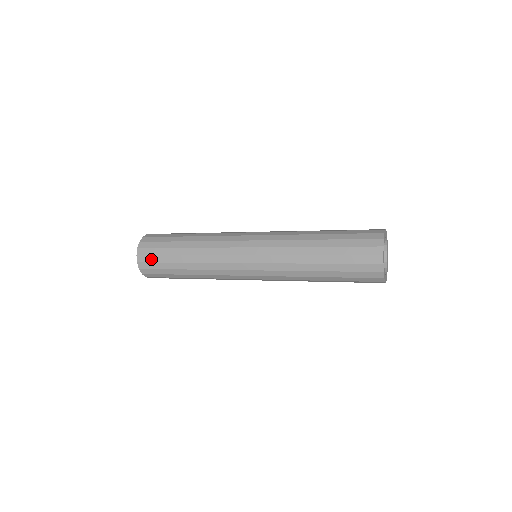
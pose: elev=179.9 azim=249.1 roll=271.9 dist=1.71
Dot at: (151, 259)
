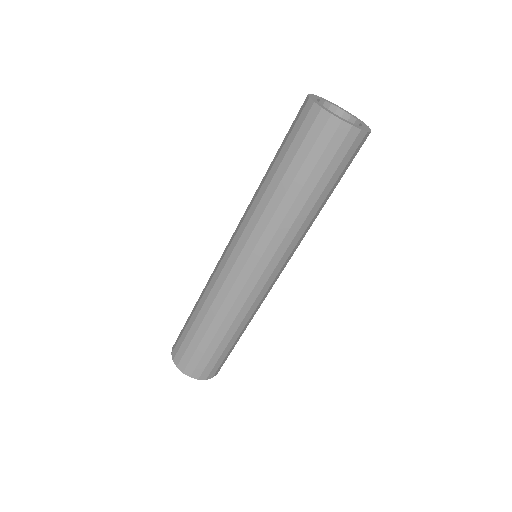
Dot at: (179, 344)
